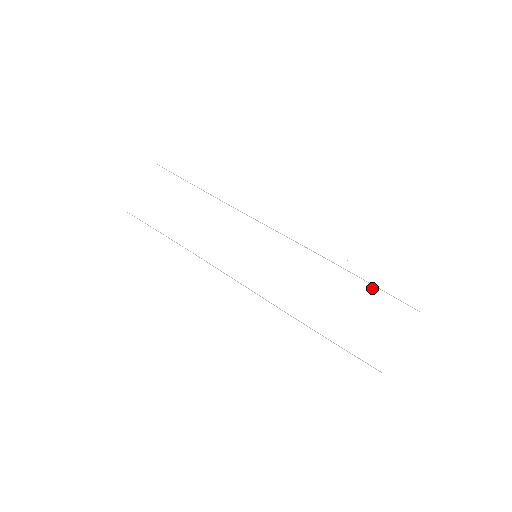
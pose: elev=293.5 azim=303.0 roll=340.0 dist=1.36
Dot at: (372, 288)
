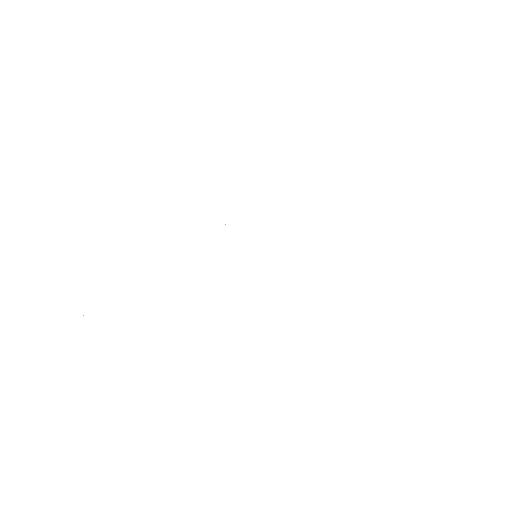
Dot at: (374, 213)
